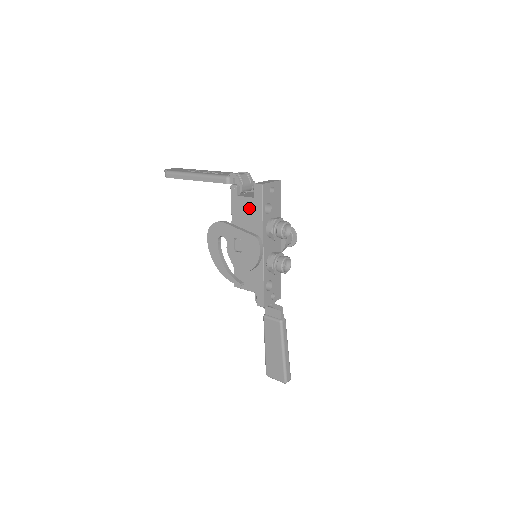
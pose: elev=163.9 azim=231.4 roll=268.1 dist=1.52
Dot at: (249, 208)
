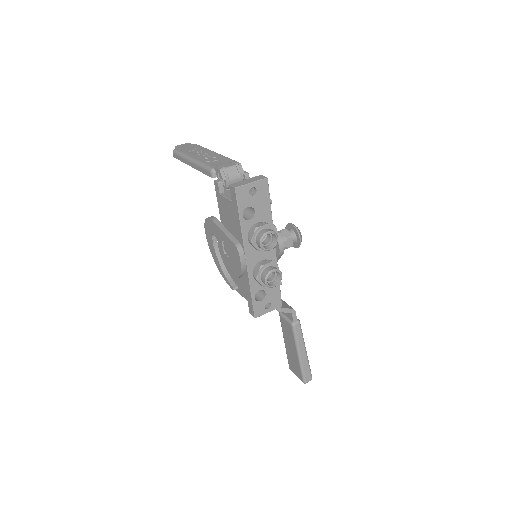
Dot at: (230, 211)
